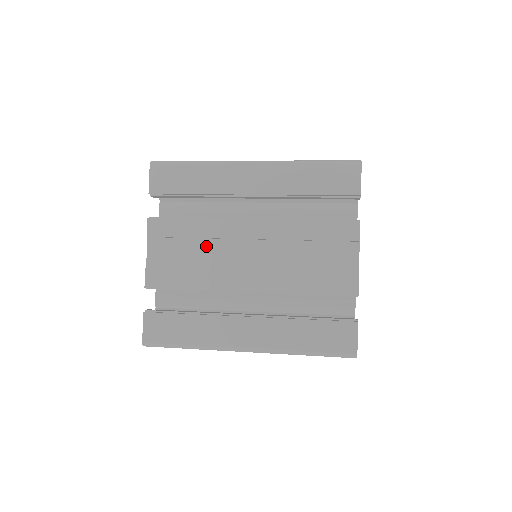
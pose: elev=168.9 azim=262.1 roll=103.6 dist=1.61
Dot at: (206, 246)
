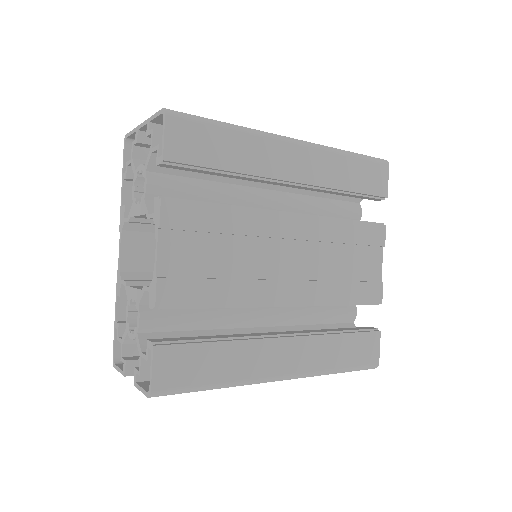
Dot at: (240, 246)
